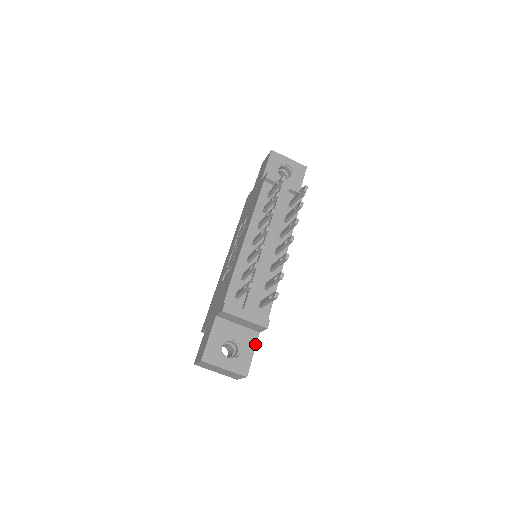
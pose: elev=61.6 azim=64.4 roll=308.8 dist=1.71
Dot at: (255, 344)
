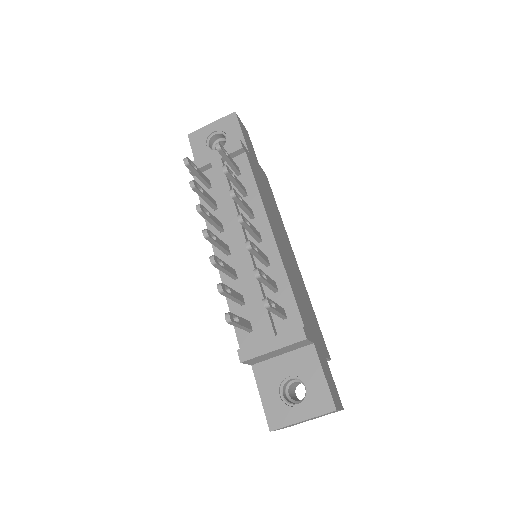
Dot at: (318, 362)
